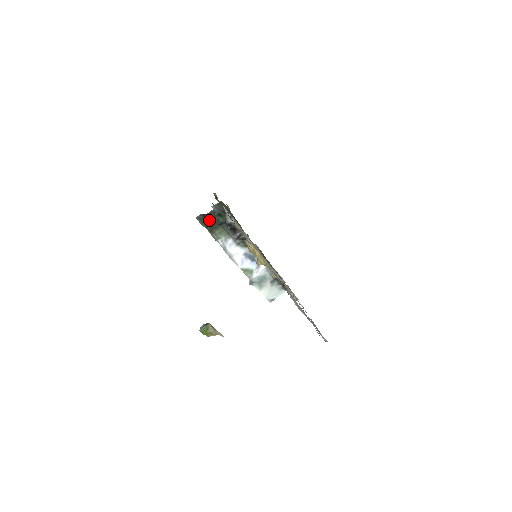
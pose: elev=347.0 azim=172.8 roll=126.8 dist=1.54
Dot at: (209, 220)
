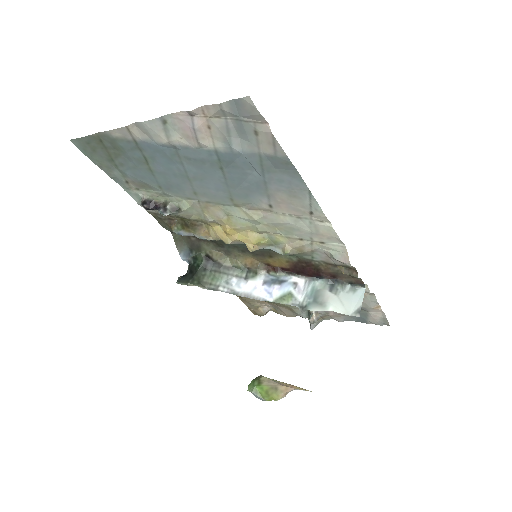
Dot at: (190, 274)
